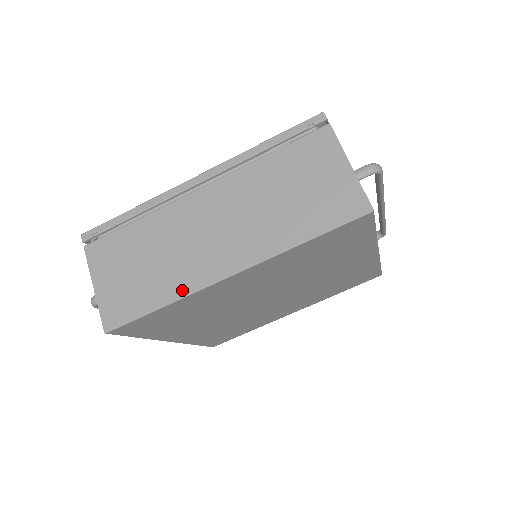
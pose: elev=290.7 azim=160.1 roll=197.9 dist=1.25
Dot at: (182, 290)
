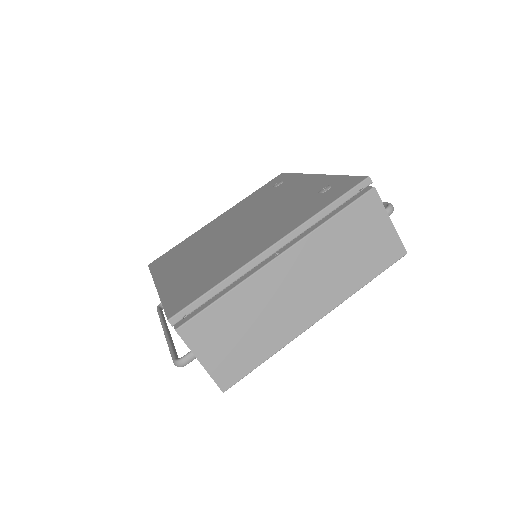
Dot at: (283, 341)
